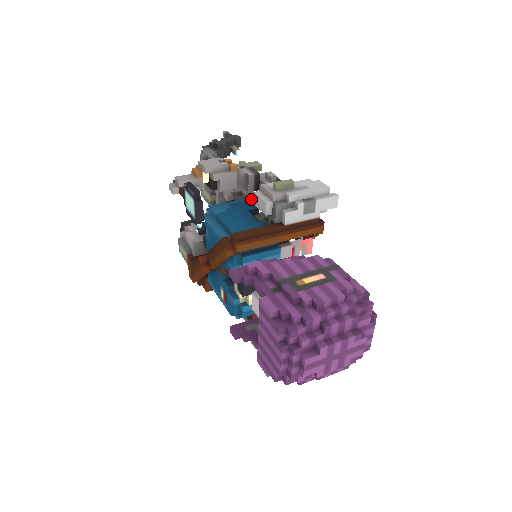
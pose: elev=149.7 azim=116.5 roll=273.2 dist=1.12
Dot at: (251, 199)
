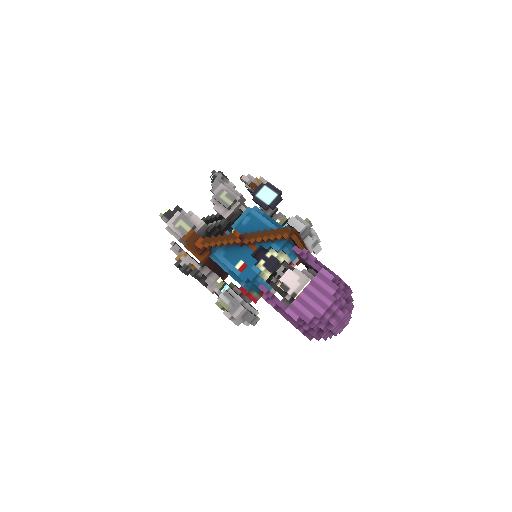
Dot at: occluded
